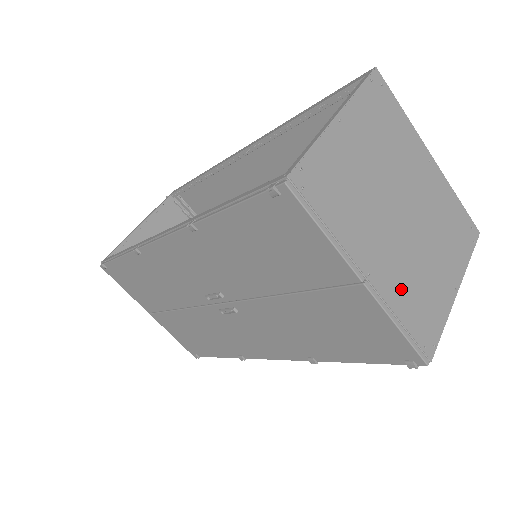
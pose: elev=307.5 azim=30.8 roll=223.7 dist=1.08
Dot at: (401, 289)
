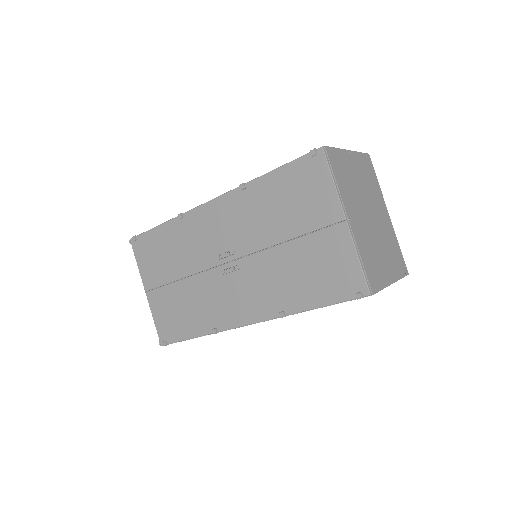
Dot at: (364, 245)
